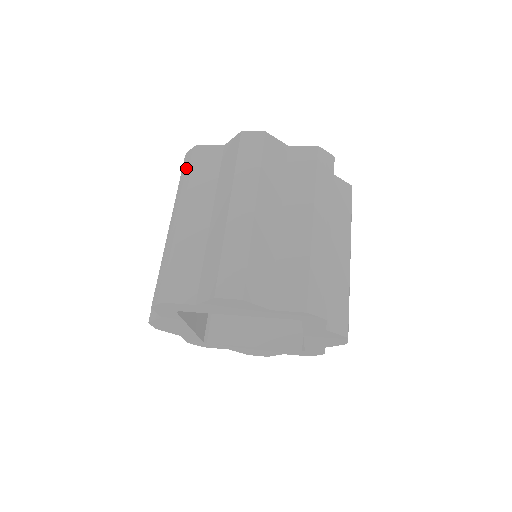
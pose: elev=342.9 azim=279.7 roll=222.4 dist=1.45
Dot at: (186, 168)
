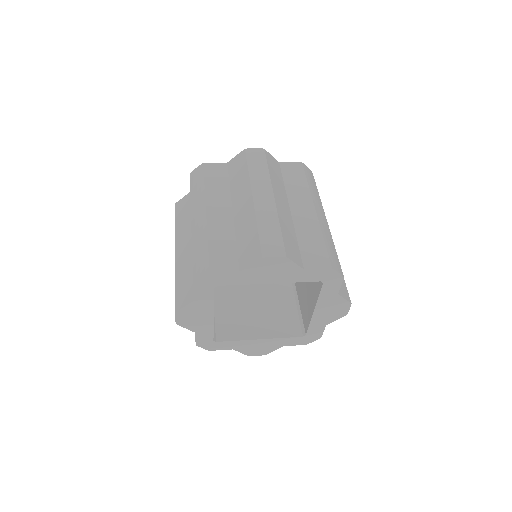
Dot at: (197, 180)
